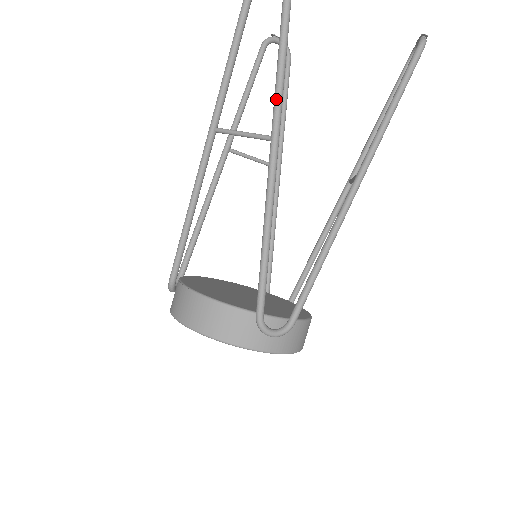
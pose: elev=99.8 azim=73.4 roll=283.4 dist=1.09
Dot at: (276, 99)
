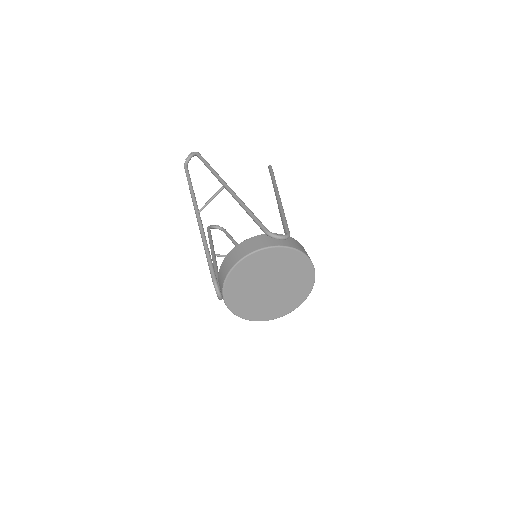
Dot at: (217, 176)
